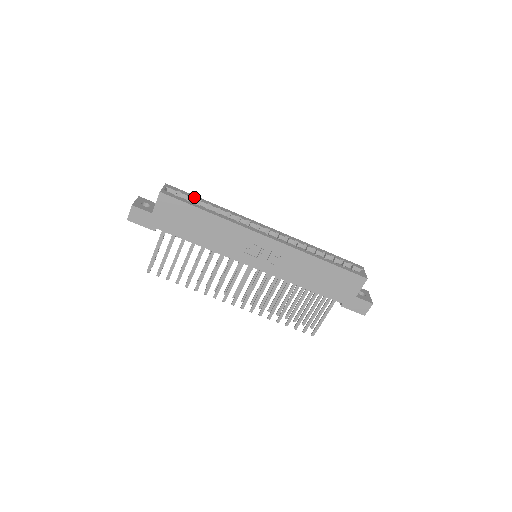
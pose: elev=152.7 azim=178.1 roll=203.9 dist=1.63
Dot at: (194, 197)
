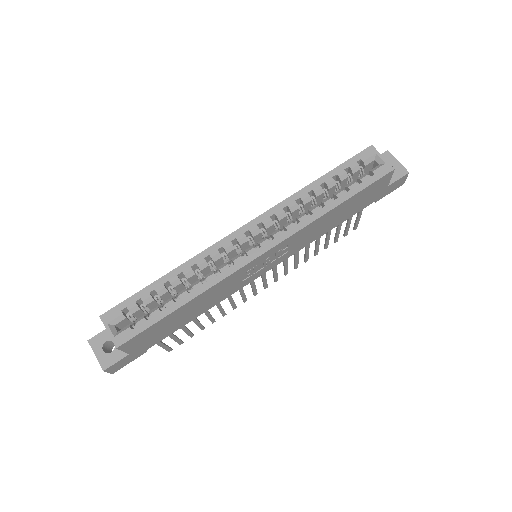
Dot at: (143, 296)
